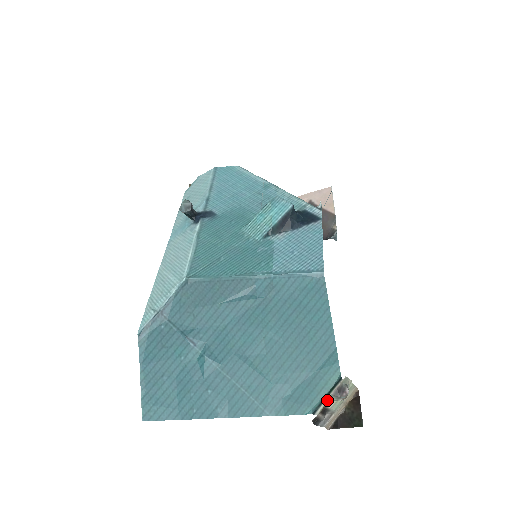
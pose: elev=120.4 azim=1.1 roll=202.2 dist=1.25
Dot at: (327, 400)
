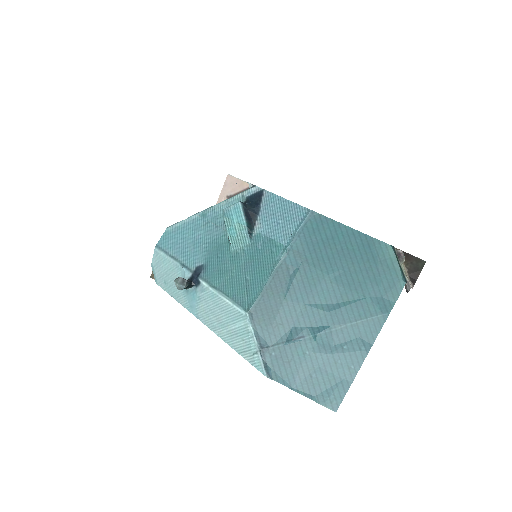
Dot at: occluded
